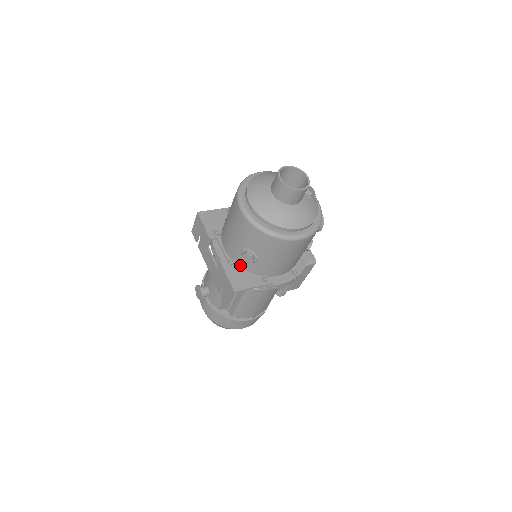
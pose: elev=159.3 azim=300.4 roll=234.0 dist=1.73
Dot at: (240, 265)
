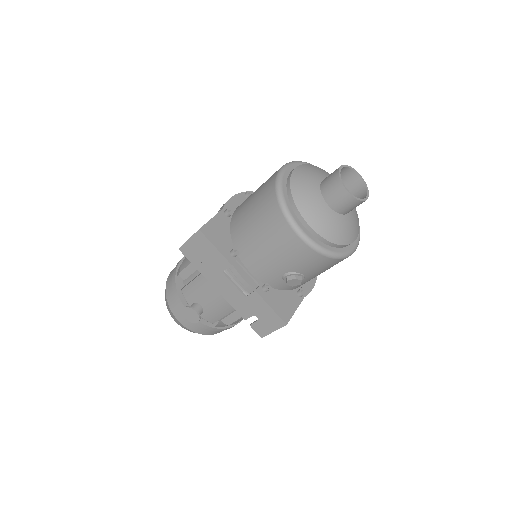
Dot at: (274, 286)
